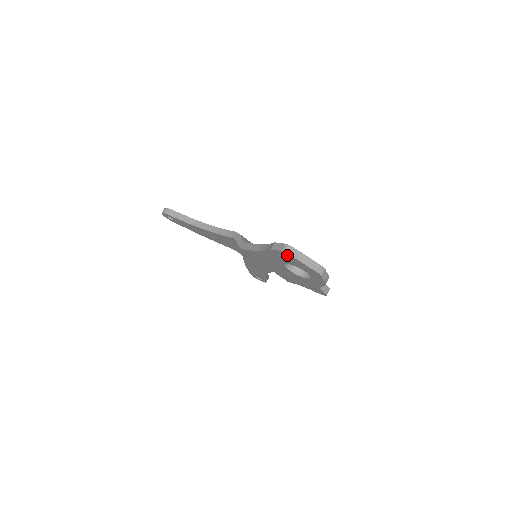
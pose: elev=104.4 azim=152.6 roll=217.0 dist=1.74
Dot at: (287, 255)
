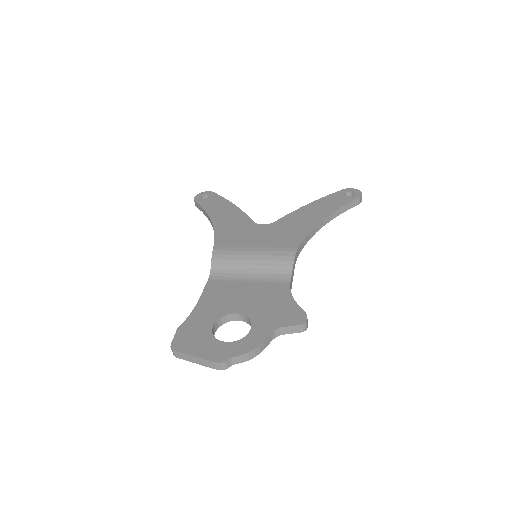
Dot at: occluded
